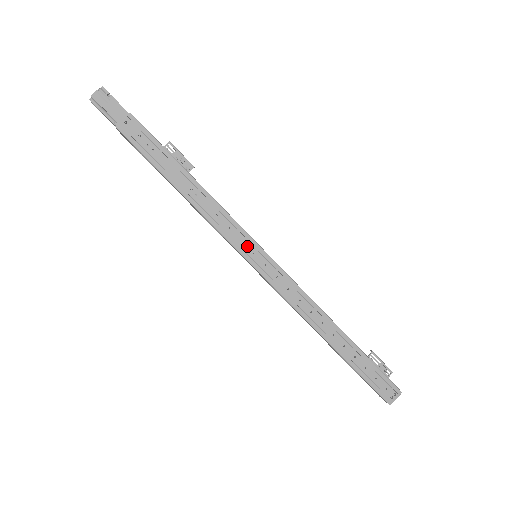
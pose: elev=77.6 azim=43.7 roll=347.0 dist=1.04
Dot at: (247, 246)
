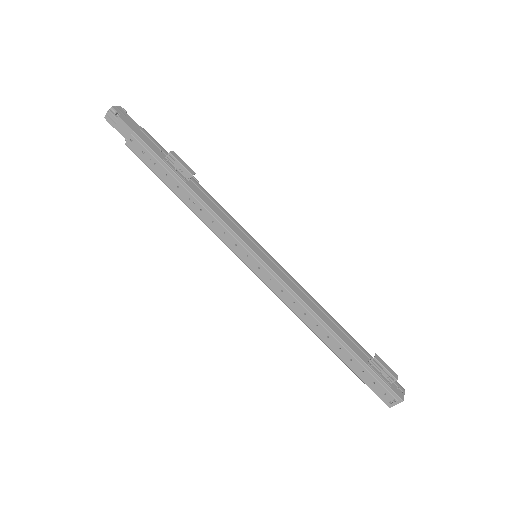
Dot at: (242, 250)
